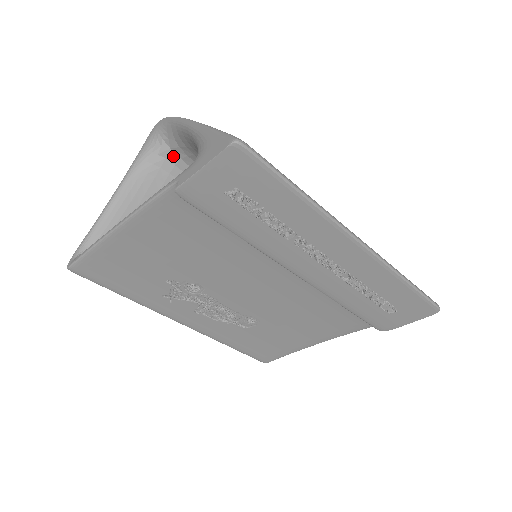
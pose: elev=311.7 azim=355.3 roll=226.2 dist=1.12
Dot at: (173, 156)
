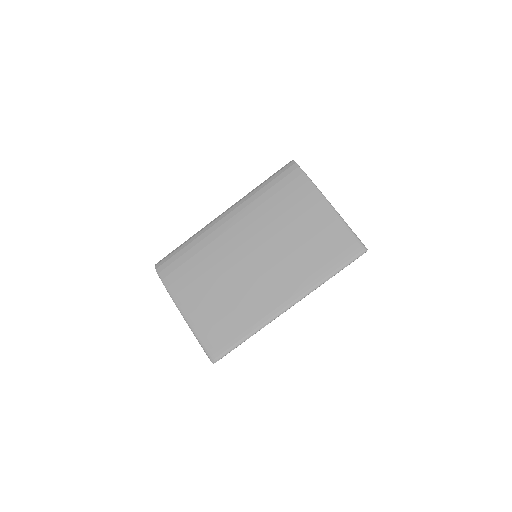
Dot at: occluded
